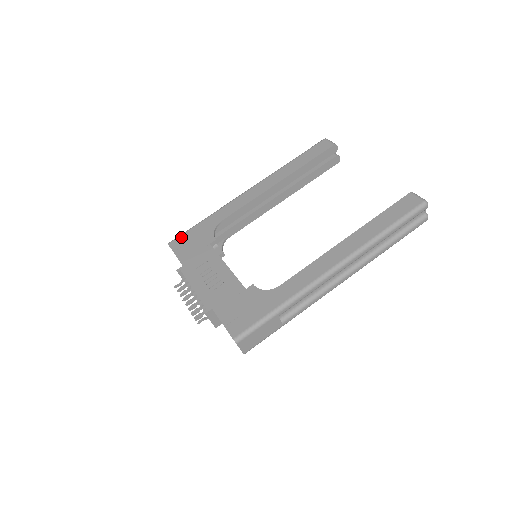
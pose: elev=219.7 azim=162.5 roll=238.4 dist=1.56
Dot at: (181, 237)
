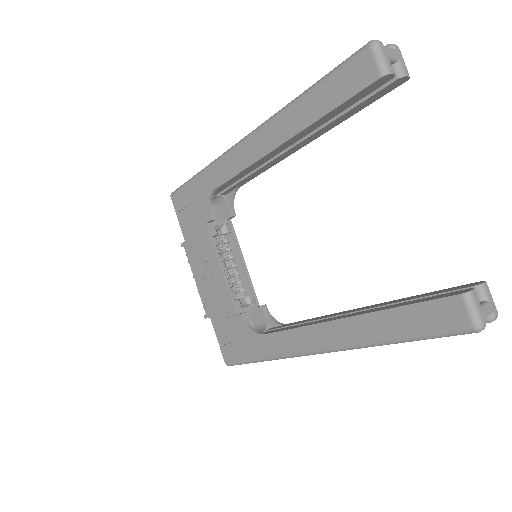
Dot at: (180, 193)
